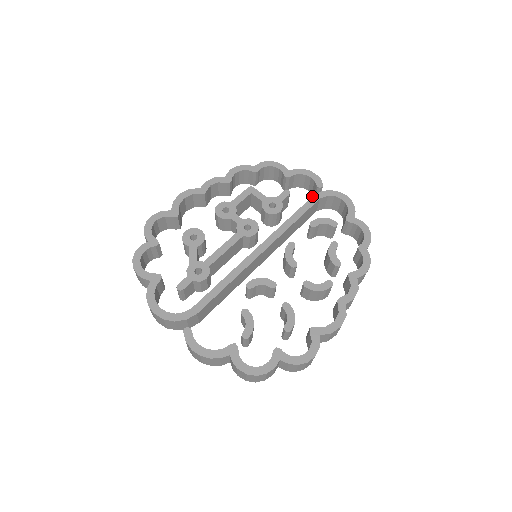
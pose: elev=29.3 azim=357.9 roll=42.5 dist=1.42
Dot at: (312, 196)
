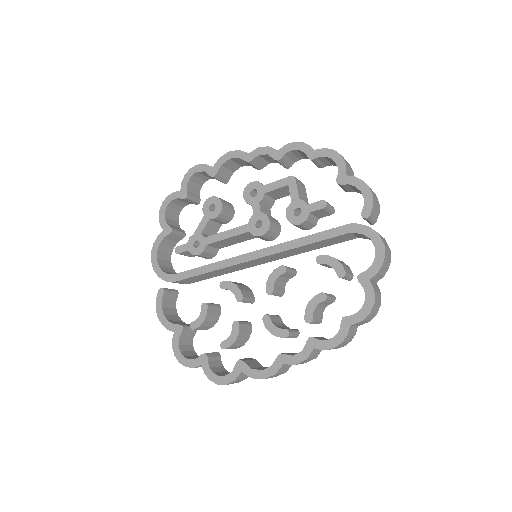
Dot at: occluded
